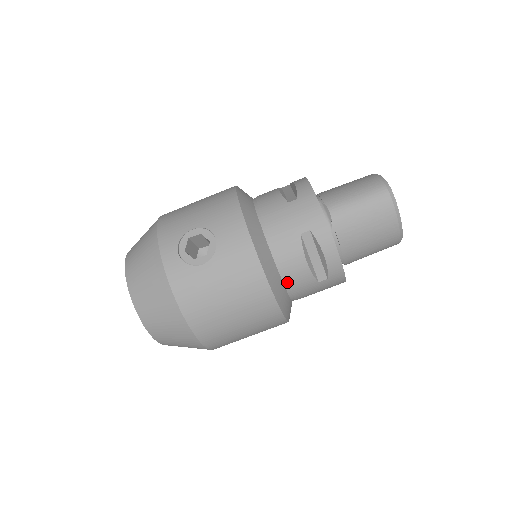
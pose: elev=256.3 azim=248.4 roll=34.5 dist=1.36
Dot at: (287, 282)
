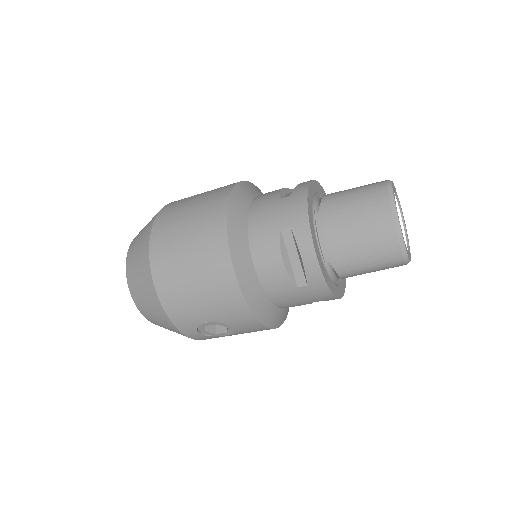
Dot at: occluded
